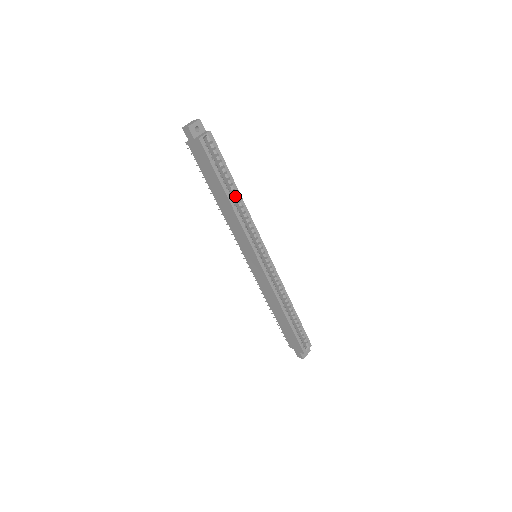
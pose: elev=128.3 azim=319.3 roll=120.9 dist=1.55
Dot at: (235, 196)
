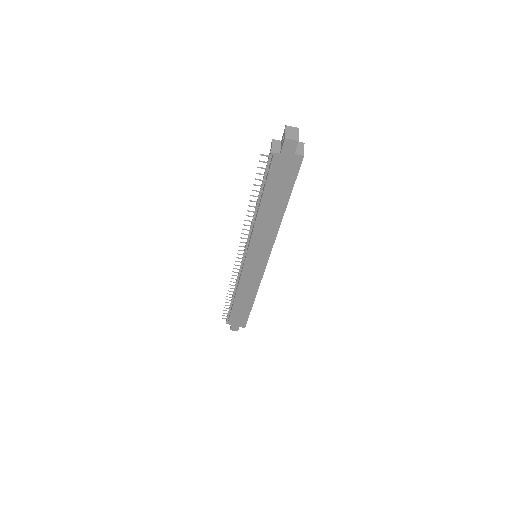
Dot at: occluded
